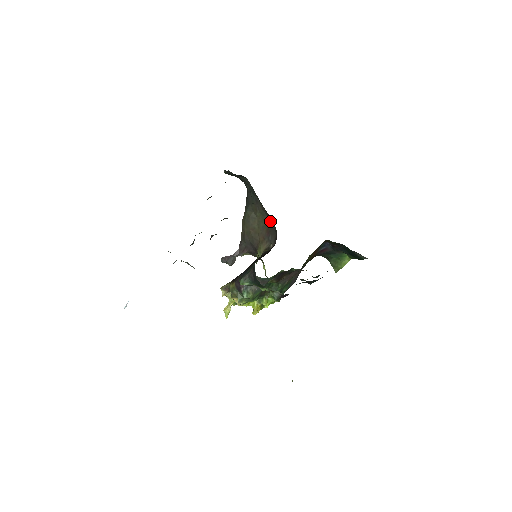
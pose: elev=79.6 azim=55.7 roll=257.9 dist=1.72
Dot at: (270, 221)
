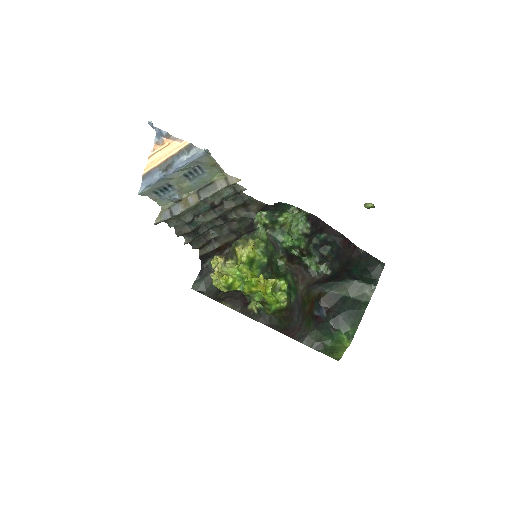
Dot at: occluded
